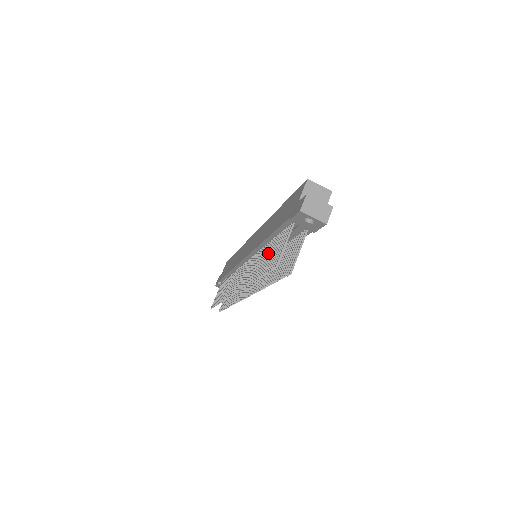
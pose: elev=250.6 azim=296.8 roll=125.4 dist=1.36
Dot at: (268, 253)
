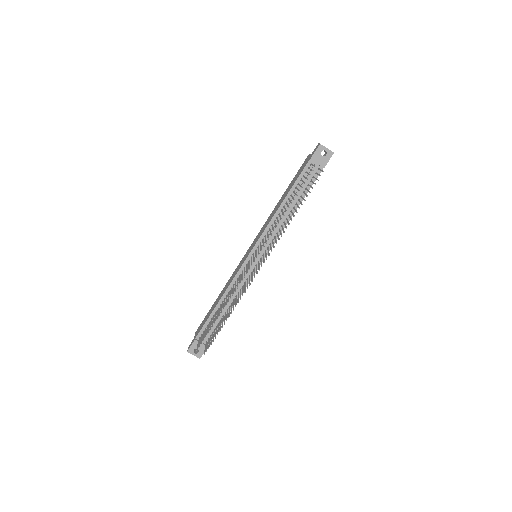
Dot at: (292, 196)
